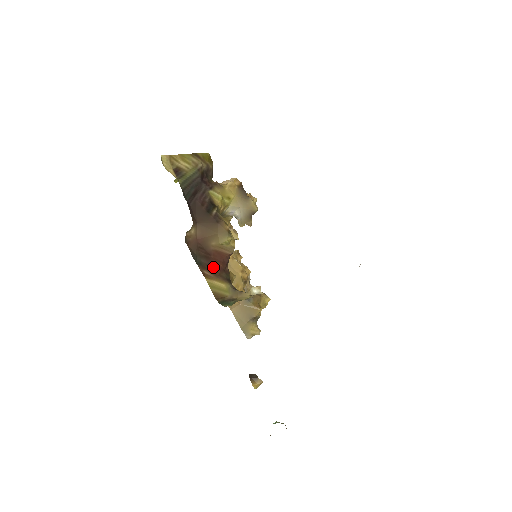
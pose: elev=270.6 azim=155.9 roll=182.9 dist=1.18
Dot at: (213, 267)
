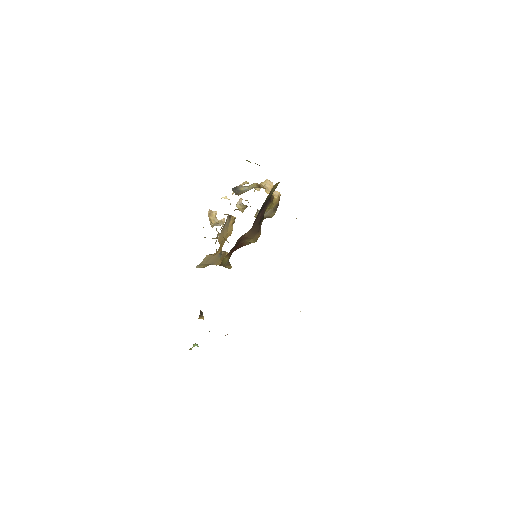
Dot at: (233, 250)
